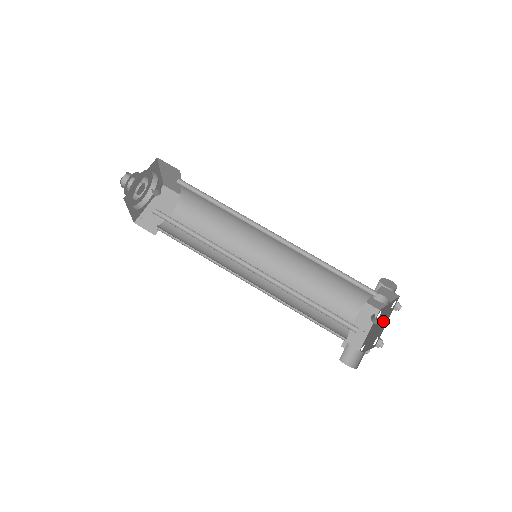
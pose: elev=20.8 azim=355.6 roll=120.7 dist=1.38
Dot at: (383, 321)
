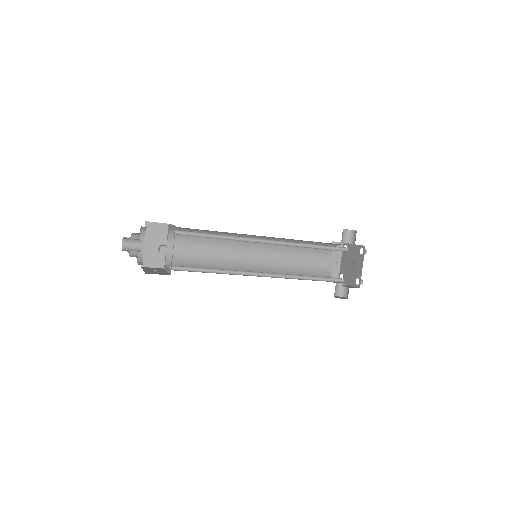
Dot at: (356, 263)
